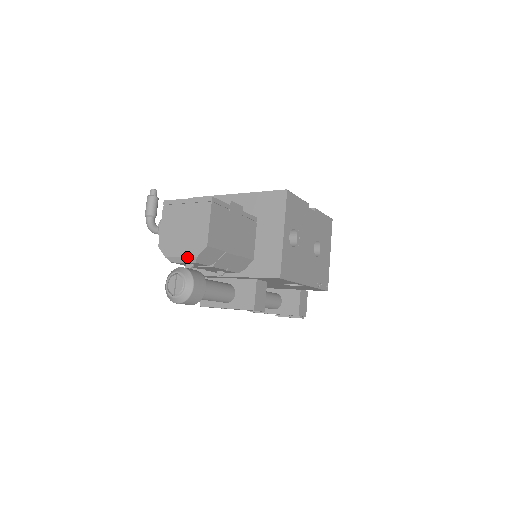
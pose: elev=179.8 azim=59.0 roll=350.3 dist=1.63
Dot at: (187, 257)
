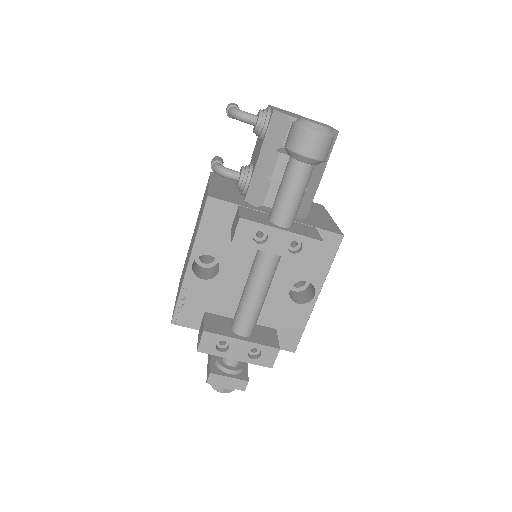
Dot at: occluded
